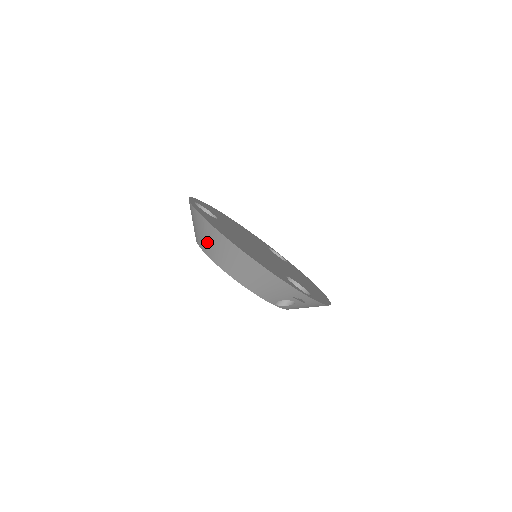
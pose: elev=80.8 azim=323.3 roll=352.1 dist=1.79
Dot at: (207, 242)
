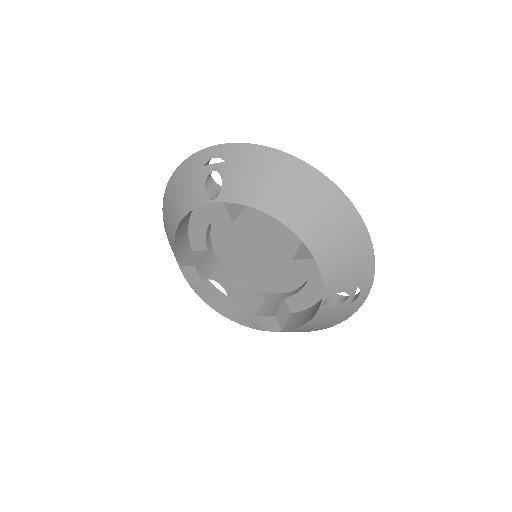
Dot at: (281, 191)
